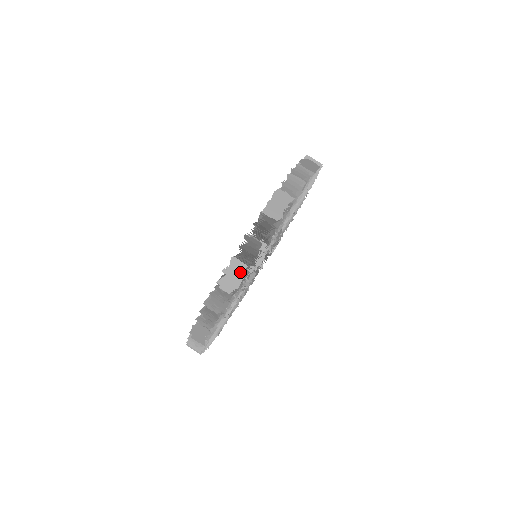
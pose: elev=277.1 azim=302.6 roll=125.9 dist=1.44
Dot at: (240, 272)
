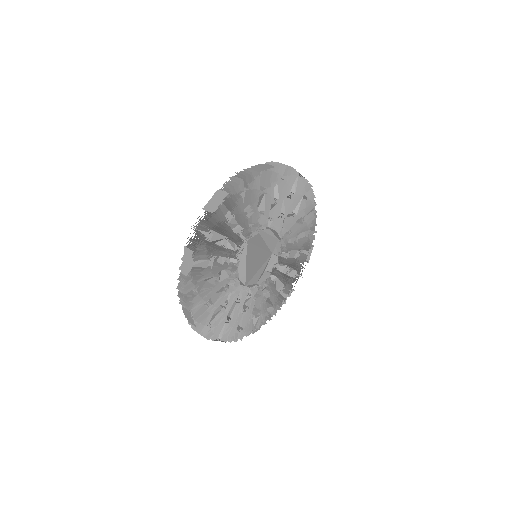
Dot at: (190, 257)
